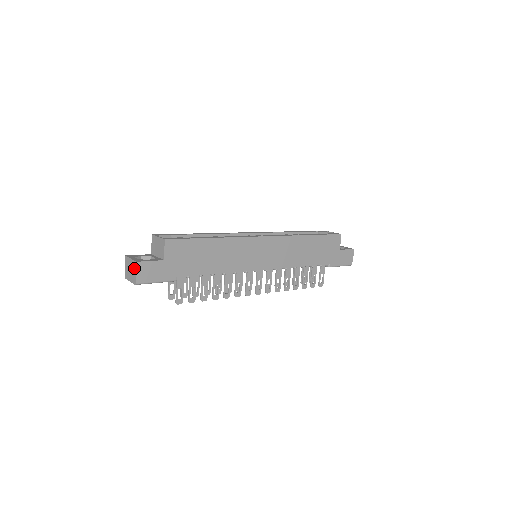
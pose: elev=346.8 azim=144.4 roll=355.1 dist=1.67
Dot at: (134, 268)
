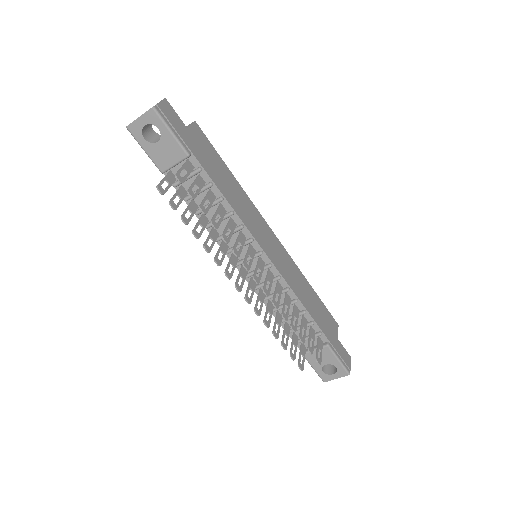
Dot at: occluded
